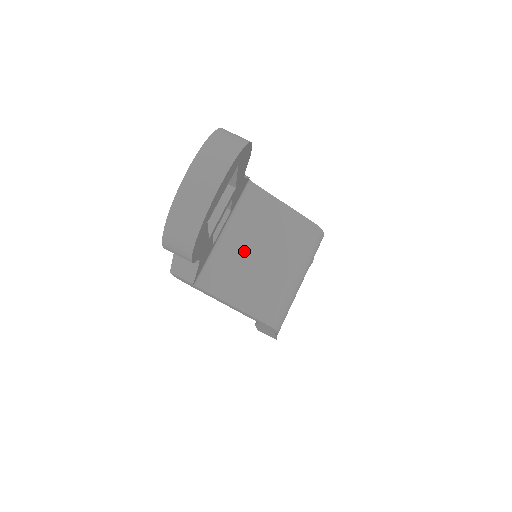
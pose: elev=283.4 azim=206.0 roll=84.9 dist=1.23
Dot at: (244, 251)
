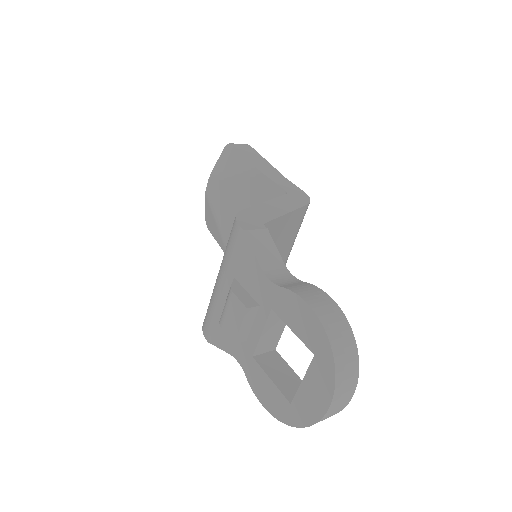
Dot at: occluded
